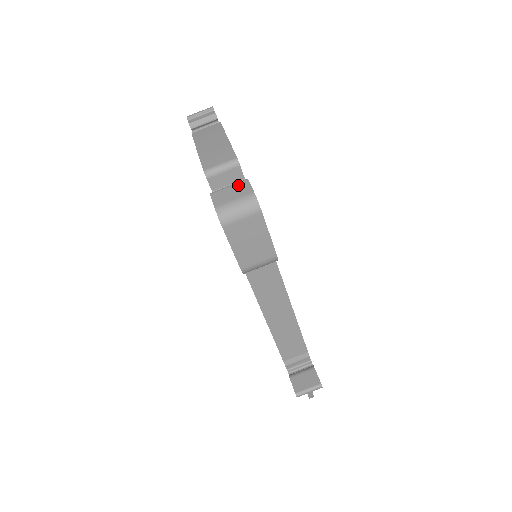
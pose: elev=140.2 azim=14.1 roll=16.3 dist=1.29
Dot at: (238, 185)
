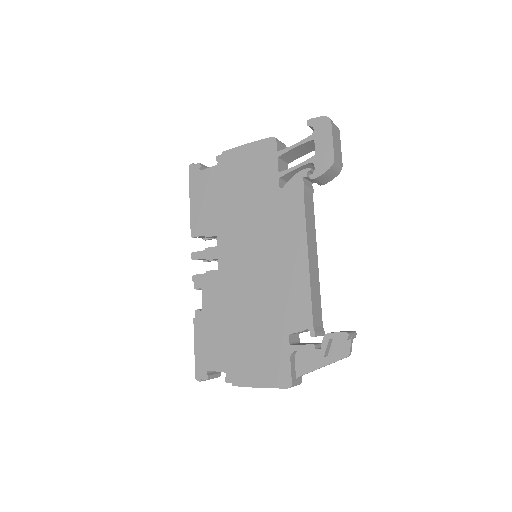
Dot at: occluded
